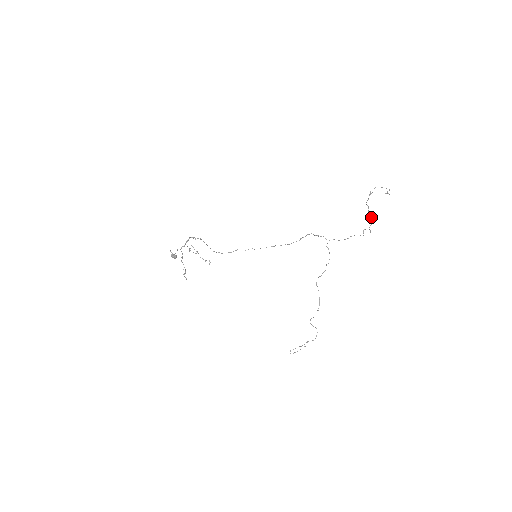
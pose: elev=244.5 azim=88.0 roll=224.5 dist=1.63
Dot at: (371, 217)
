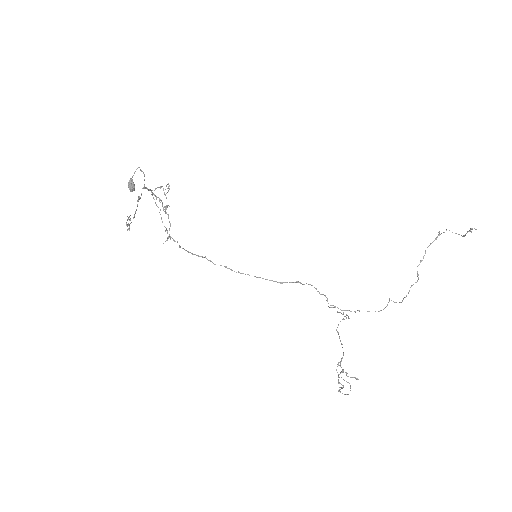
Dot at: occluded
